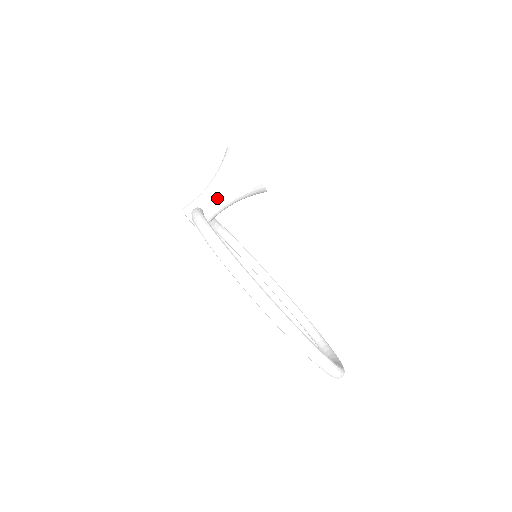
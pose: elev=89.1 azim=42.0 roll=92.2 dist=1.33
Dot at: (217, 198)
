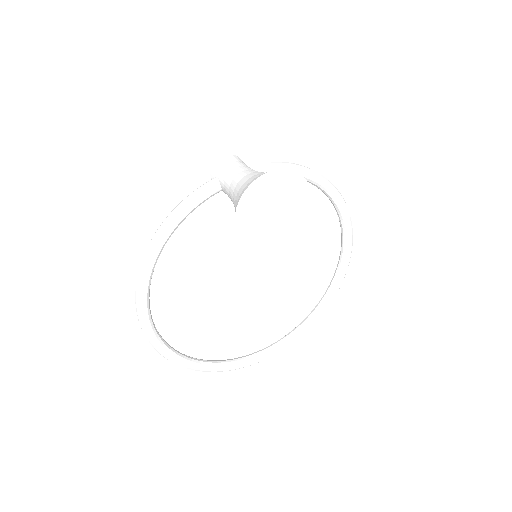
Dot at: (231, 199)
